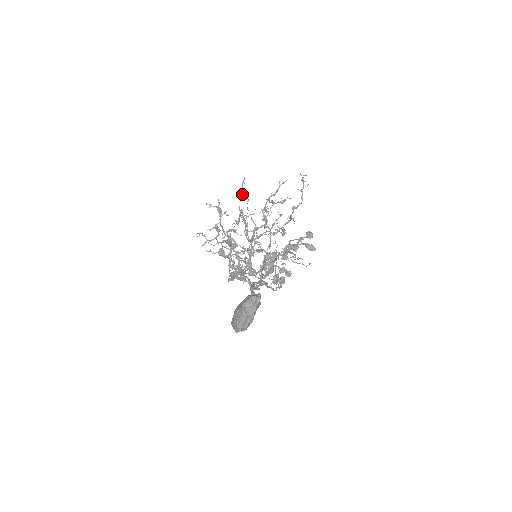
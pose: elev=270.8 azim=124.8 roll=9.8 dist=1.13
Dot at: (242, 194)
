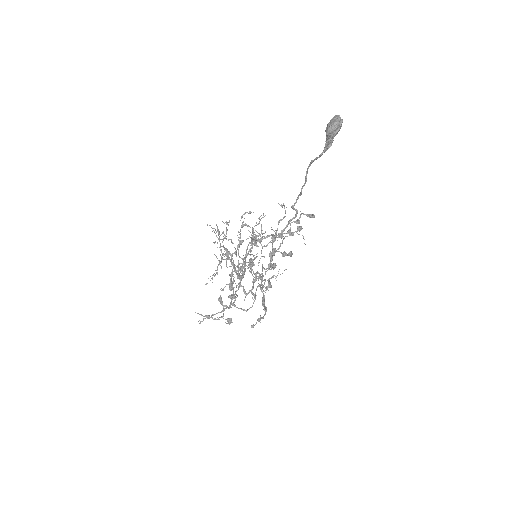
Dot at: occluded
